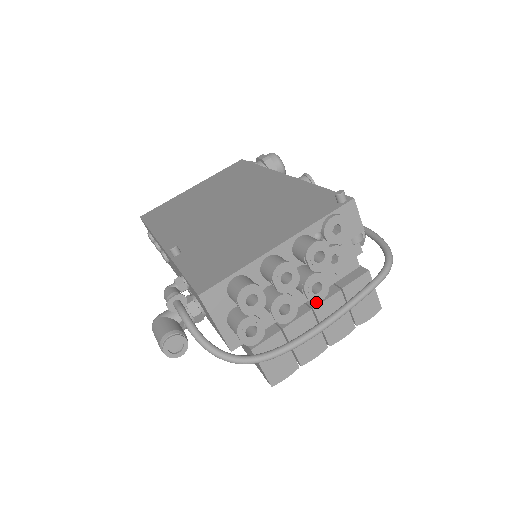
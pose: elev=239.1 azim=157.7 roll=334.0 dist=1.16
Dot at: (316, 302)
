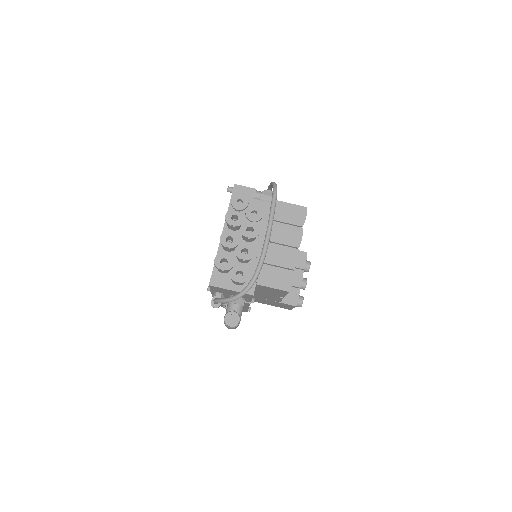
Dot at: occluded
